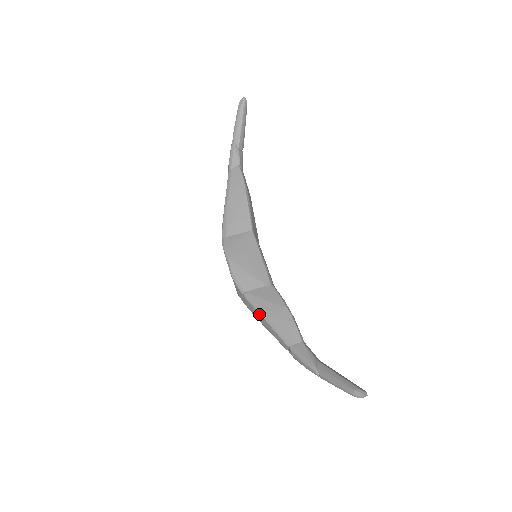
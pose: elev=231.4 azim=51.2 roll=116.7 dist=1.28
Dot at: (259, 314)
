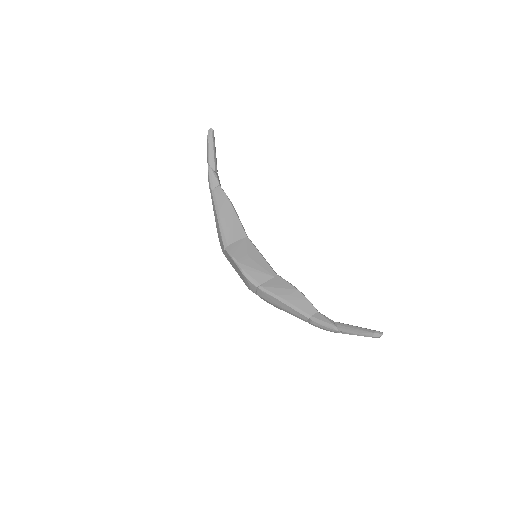
Dot at: (277, 300)
